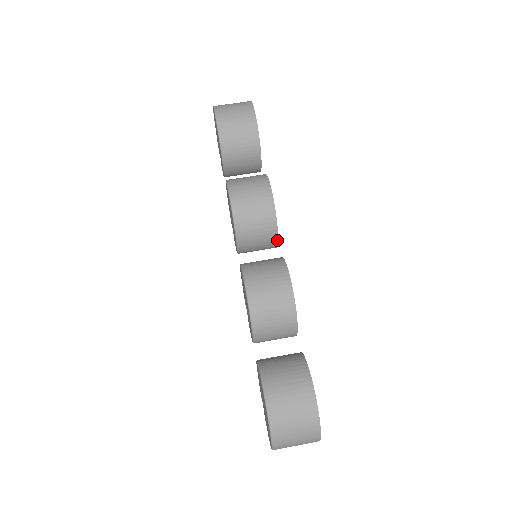
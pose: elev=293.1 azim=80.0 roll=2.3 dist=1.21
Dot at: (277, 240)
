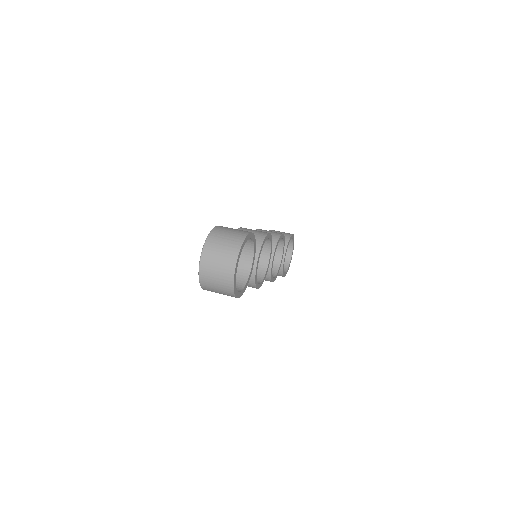
Dot at: (274, 253)
